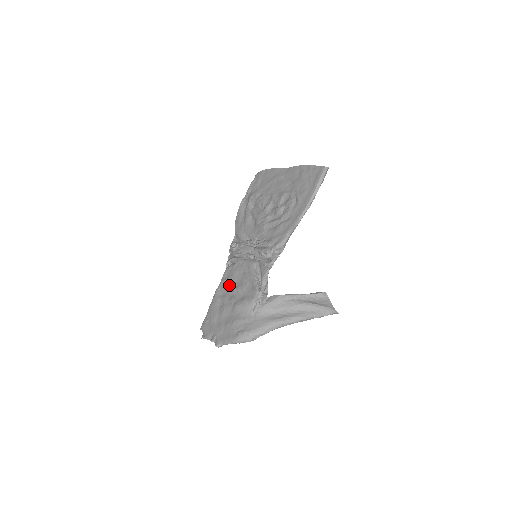
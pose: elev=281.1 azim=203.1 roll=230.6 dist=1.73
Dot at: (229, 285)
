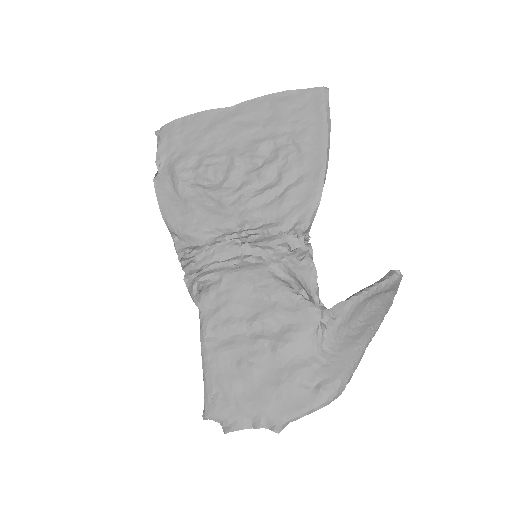
Dot at: (232, 321)
